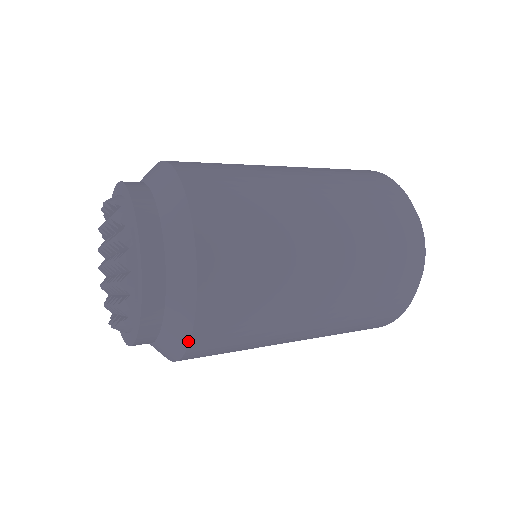
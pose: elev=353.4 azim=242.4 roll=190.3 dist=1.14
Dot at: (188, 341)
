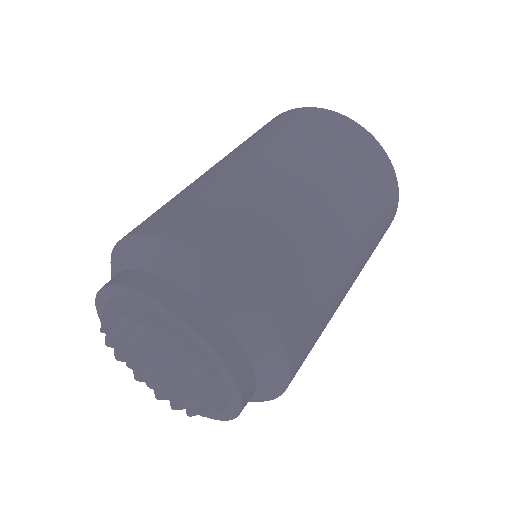
Dot at: occluded
